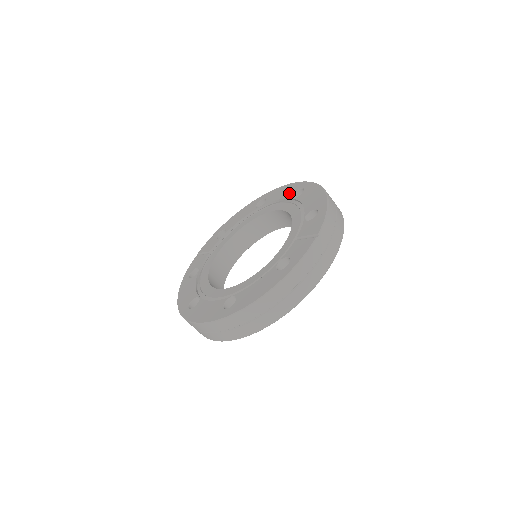
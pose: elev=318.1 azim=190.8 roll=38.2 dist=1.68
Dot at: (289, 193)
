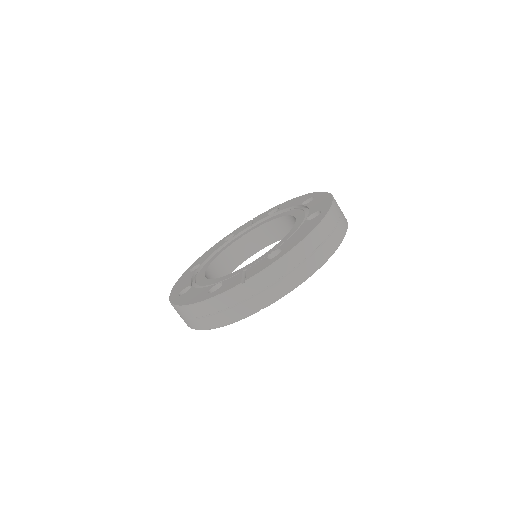
Dot at: (315, 209)
